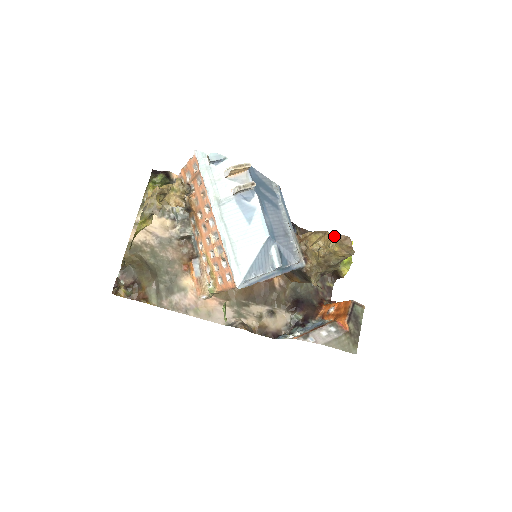
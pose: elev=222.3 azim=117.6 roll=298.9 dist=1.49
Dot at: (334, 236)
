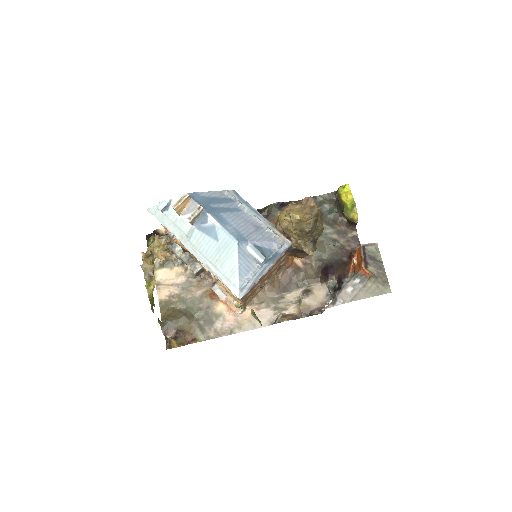
Dot at: (296, 204)
